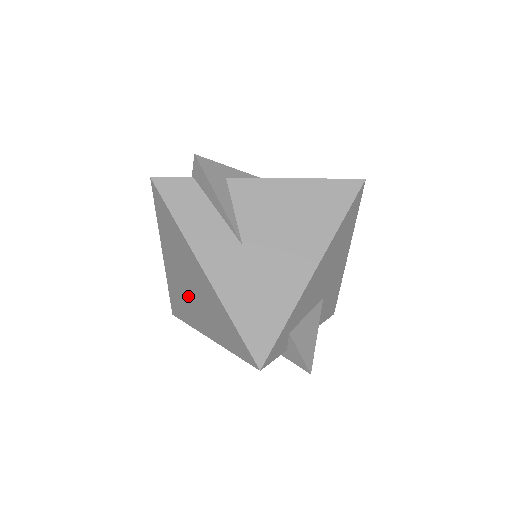
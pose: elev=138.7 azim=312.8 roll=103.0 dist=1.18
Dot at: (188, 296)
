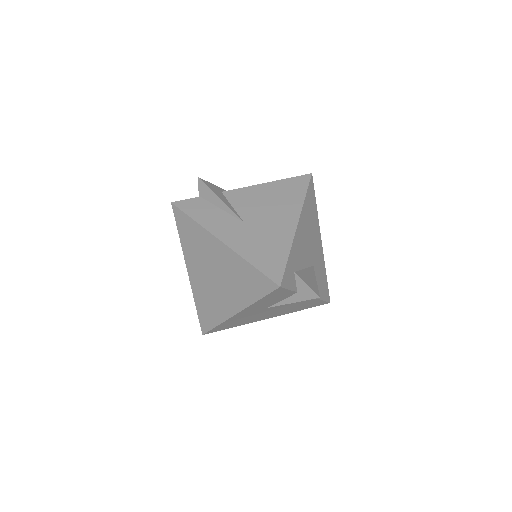
Dot at: (213, 288)
